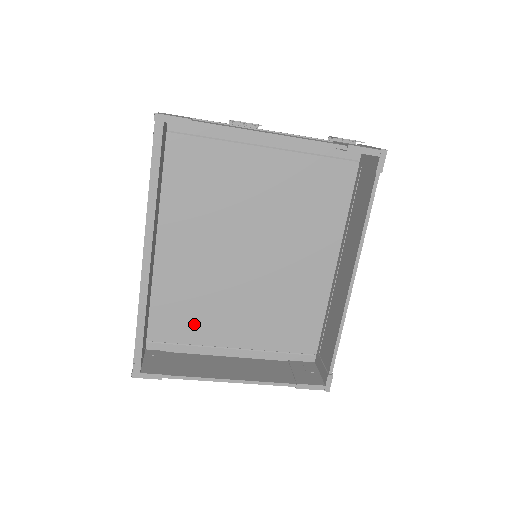
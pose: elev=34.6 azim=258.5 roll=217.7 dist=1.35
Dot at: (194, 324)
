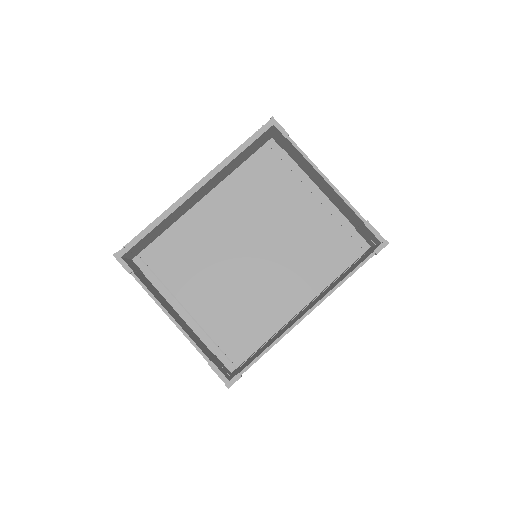
Dot at: (178, 270)
